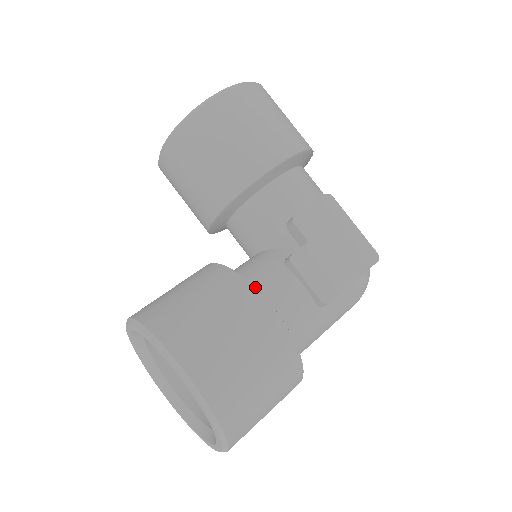
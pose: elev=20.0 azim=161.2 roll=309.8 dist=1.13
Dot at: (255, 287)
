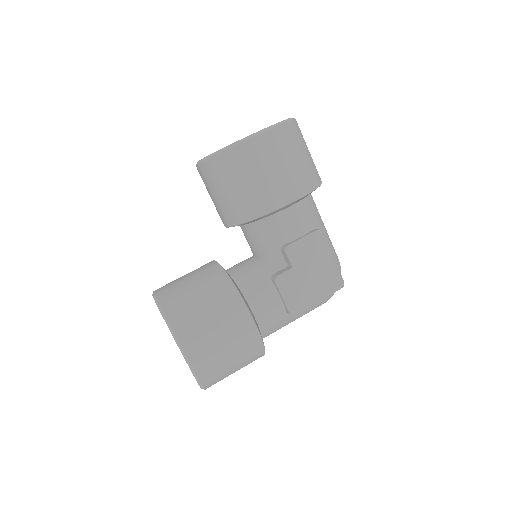
Dot at: (245, 293)
